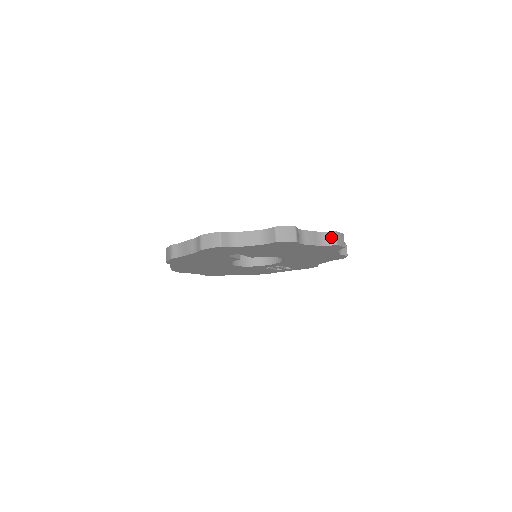
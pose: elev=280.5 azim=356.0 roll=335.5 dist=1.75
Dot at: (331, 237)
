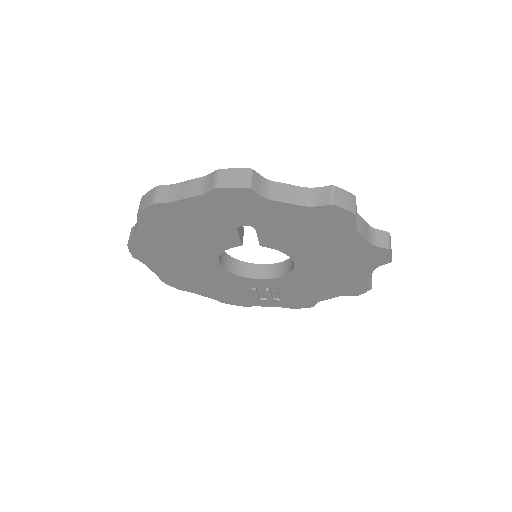
Dot at: (383, 237)
